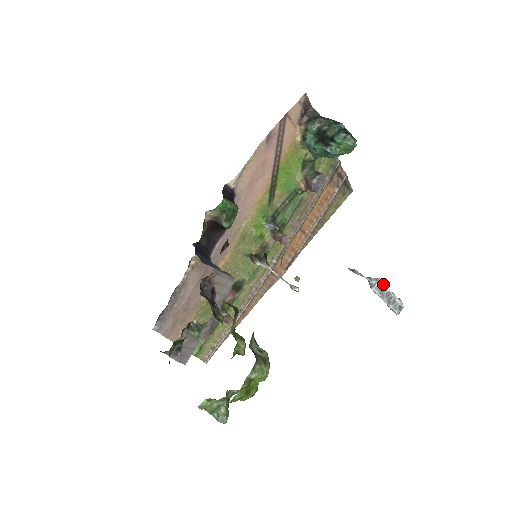
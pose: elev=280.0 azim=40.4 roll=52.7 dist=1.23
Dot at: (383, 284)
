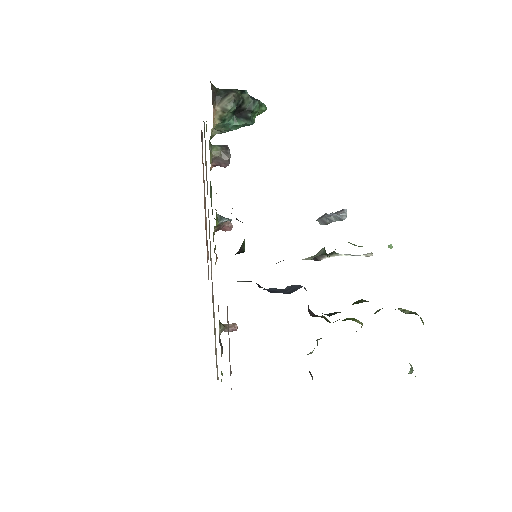
Dot at: occluded
